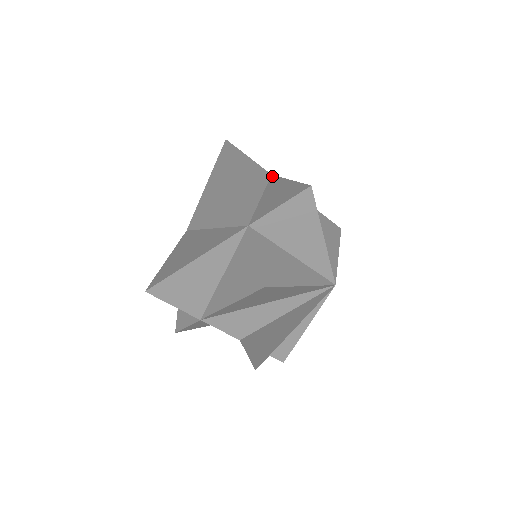
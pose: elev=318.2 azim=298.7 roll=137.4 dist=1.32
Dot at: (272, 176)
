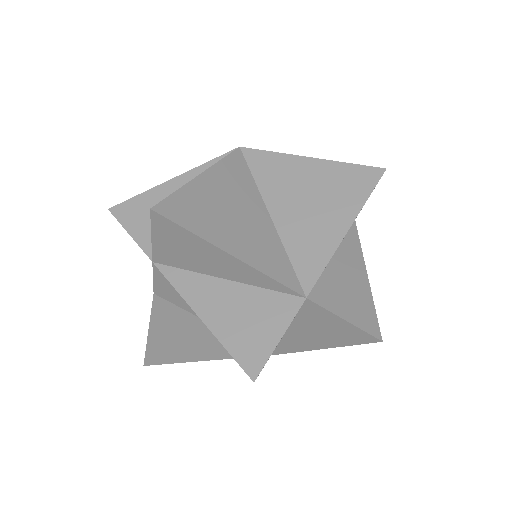
Dot at: (355, 226)
